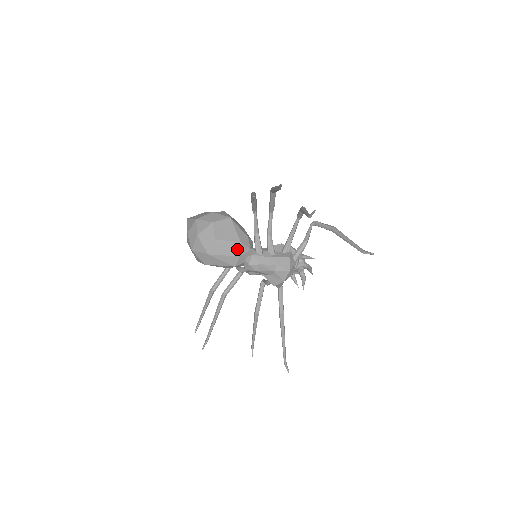
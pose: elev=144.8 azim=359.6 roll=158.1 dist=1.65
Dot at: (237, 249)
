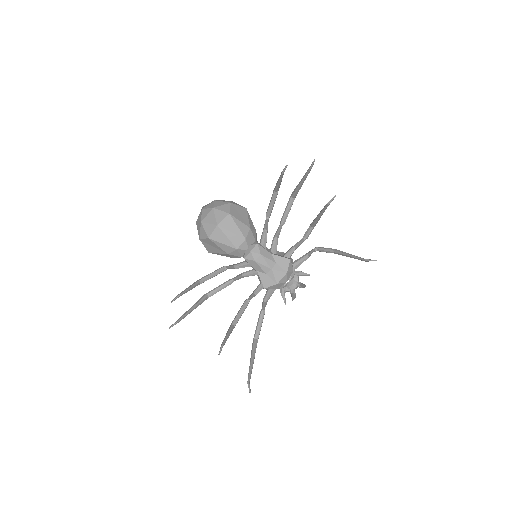
Dot at: (245, 232)
